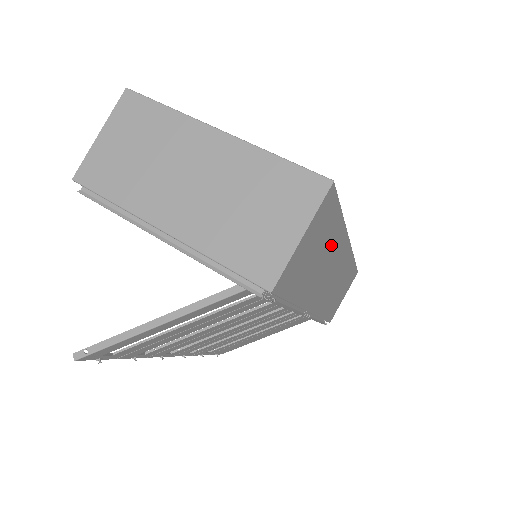
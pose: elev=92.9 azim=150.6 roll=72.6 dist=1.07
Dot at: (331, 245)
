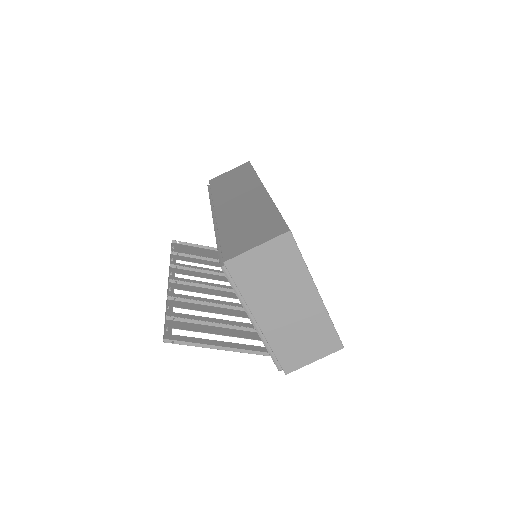
Dot at: occluded
